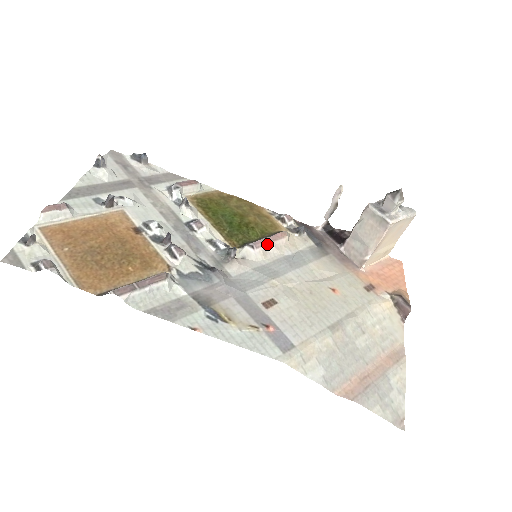
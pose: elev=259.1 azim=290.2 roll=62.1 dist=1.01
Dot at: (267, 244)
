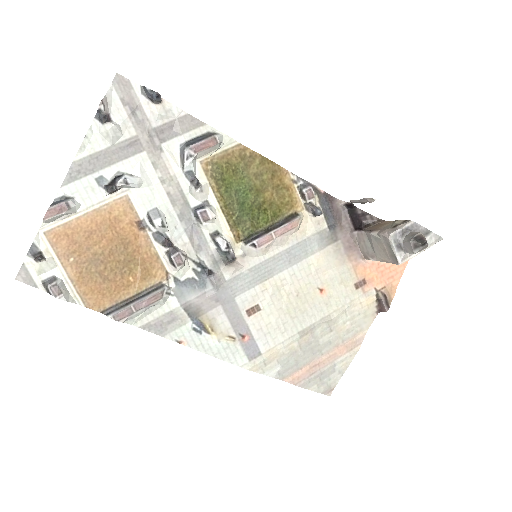
Dot at: (272, 240)
